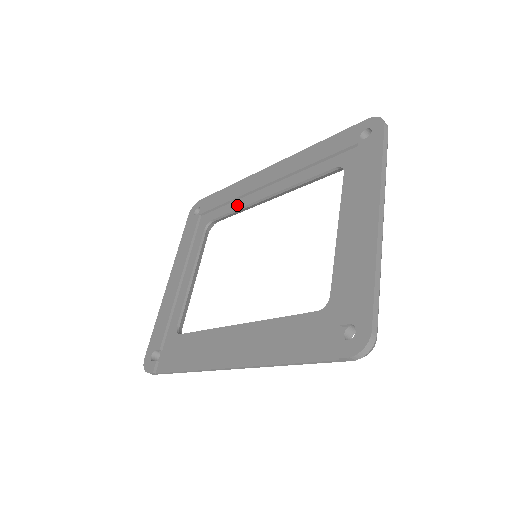
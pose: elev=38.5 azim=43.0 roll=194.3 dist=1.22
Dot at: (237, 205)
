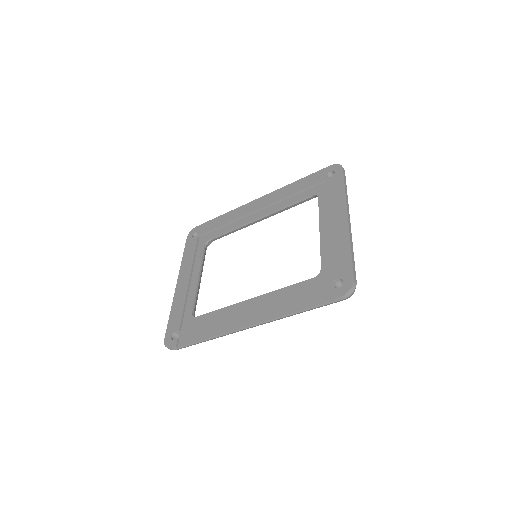
Dot at: (233, 226)
